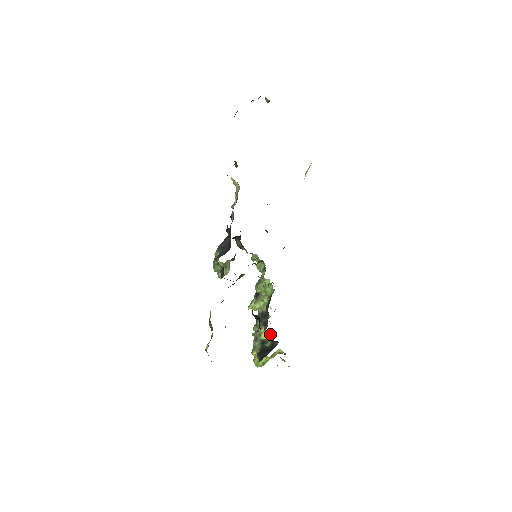
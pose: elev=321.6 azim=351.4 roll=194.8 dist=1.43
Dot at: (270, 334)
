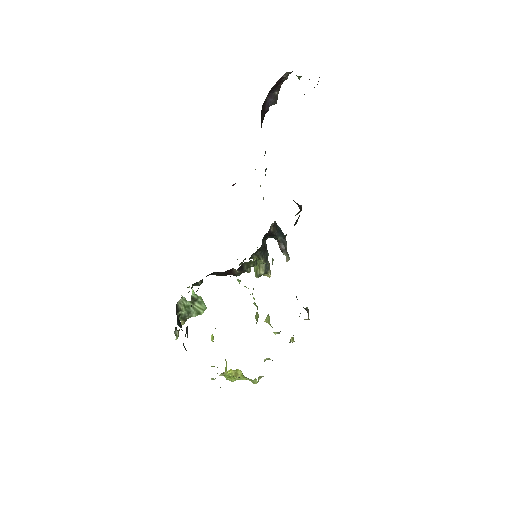
Dot at: (213, 338)
